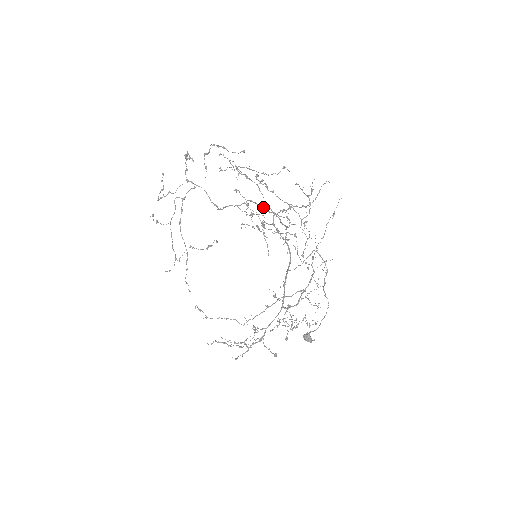
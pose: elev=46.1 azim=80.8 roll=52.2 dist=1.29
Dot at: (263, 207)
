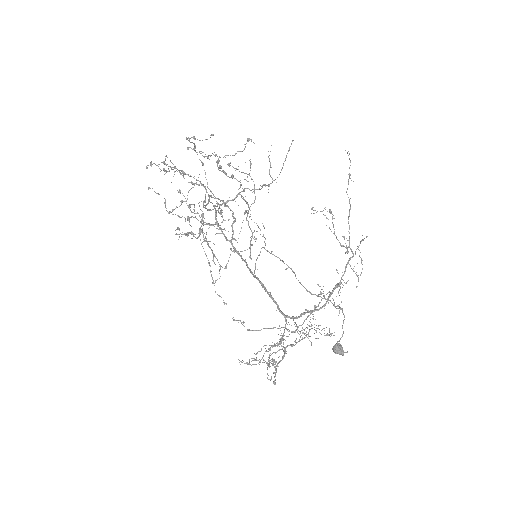
Dot at: (220, 201)
